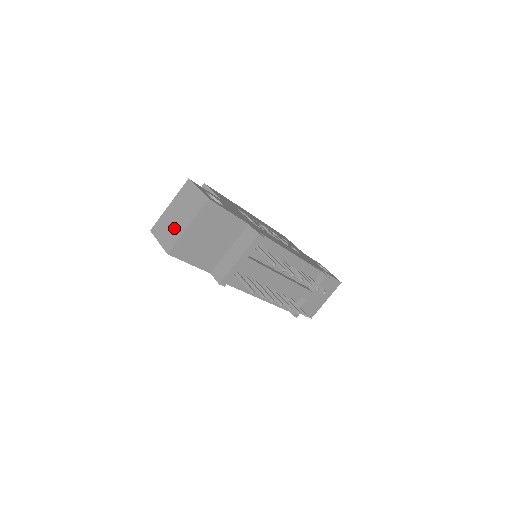
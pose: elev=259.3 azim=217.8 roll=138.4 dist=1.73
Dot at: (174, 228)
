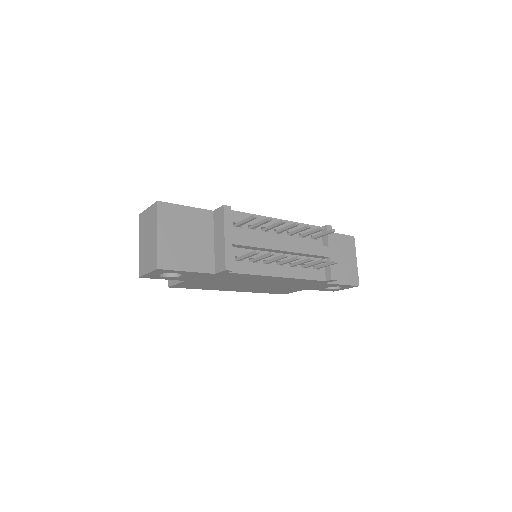
Dot at: (150, 250)
